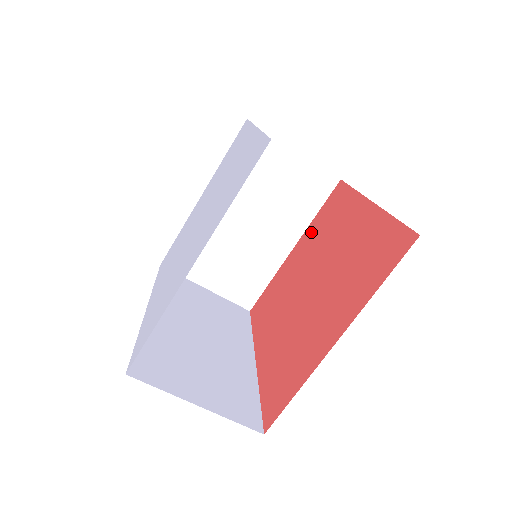
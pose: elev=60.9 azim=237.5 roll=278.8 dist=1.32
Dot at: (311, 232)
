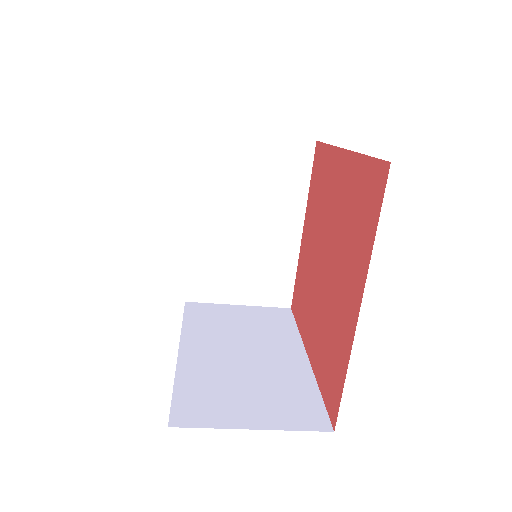
Dot at: (310, 206)
